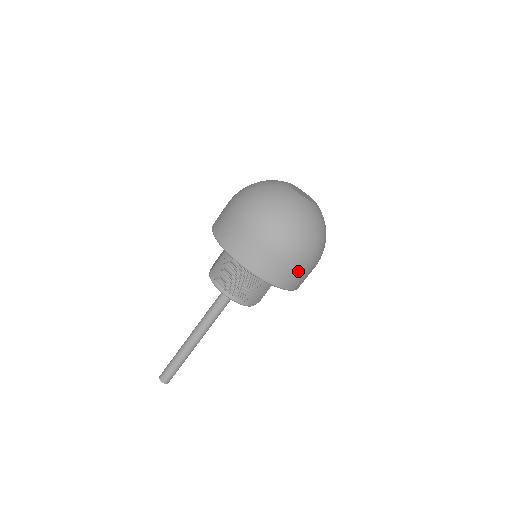
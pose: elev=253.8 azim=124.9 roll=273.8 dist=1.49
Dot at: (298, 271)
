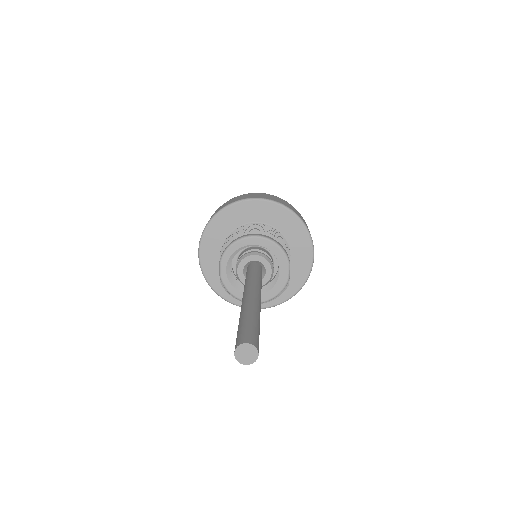
Dot at: (293, 208)
